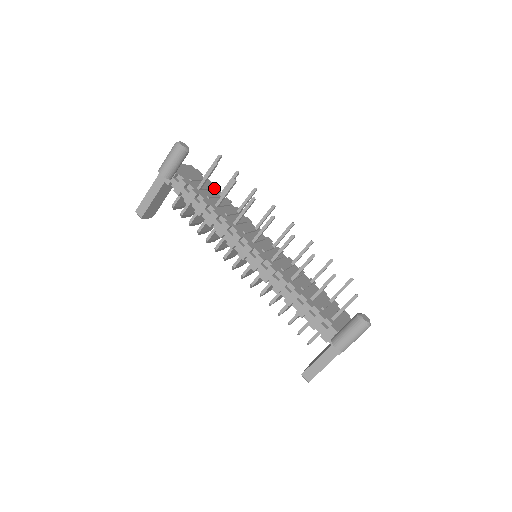
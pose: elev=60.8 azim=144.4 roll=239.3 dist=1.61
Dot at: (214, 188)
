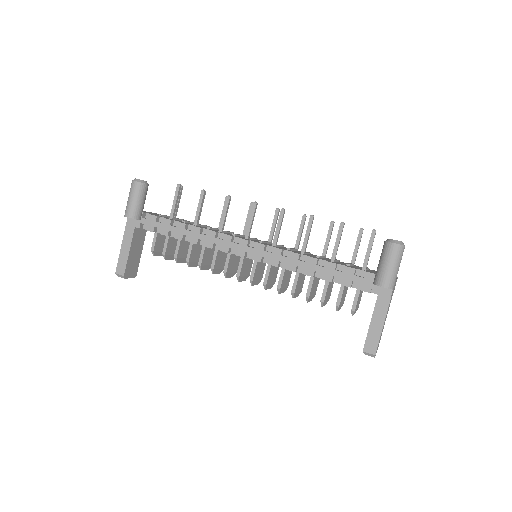
Dot at: occluded
